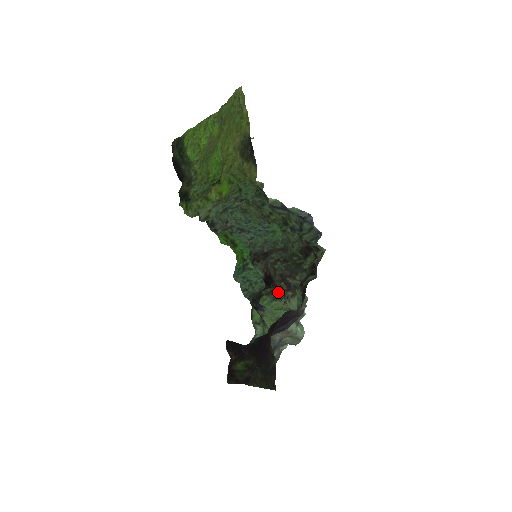
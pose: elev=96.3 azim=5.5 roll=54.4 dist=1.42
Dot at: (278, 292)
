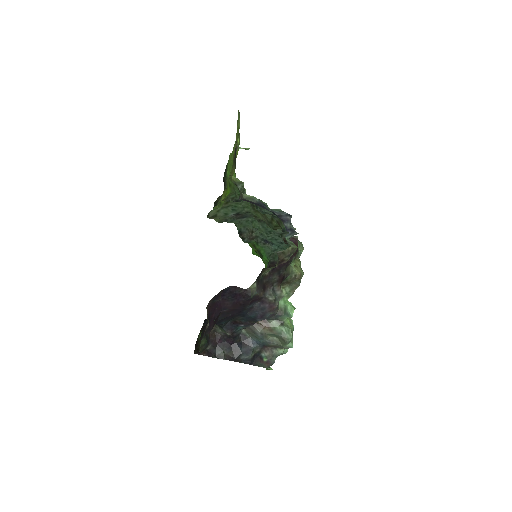
Dot at: occluded
